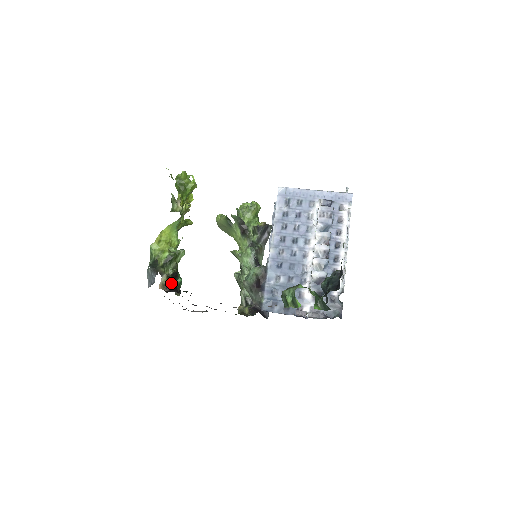
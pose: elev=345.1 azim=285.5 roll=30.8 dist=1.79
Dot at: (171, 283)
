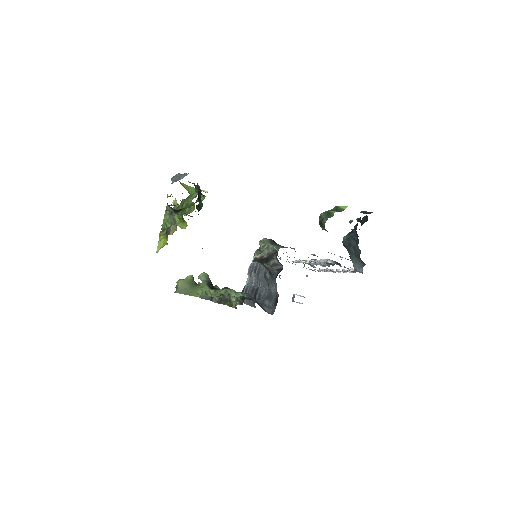
Dot at: occluded
